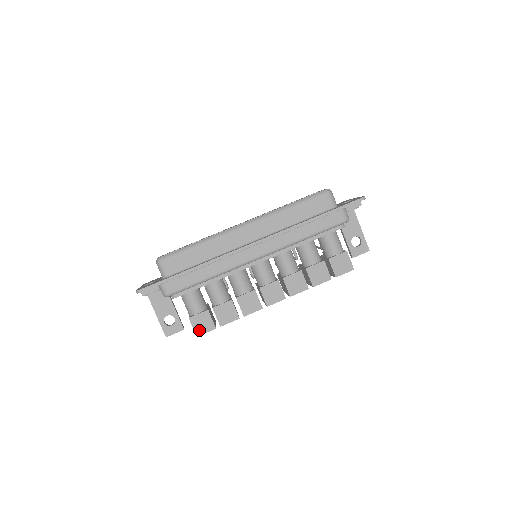
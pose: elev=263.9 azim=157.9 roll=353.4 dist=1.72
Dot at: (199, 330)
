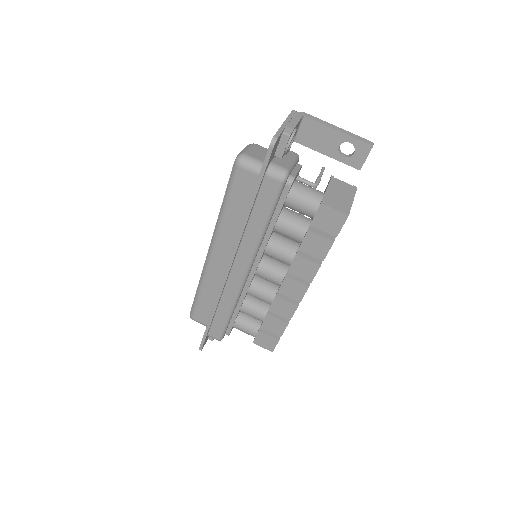
Dot at: (269, 347)
